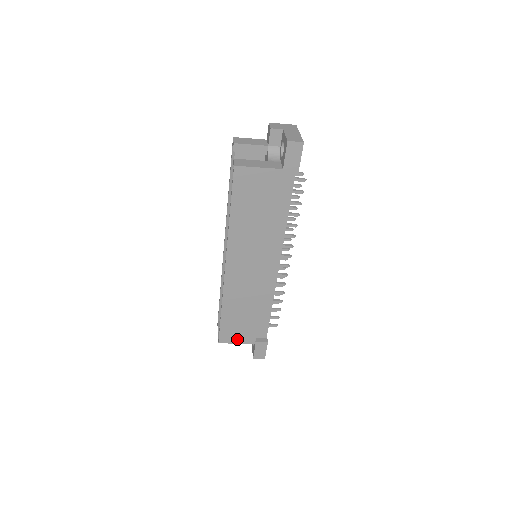
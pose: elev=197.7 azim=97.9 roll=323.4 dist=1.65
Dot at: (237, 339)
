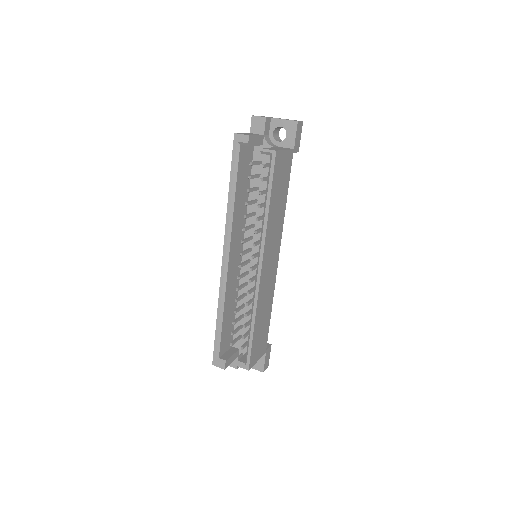
Dot at: (258, 355)
